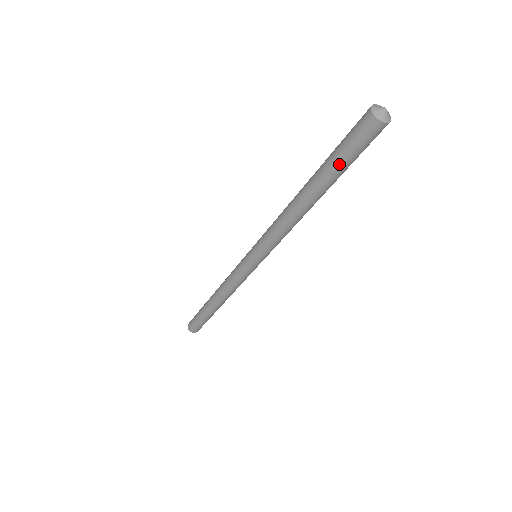
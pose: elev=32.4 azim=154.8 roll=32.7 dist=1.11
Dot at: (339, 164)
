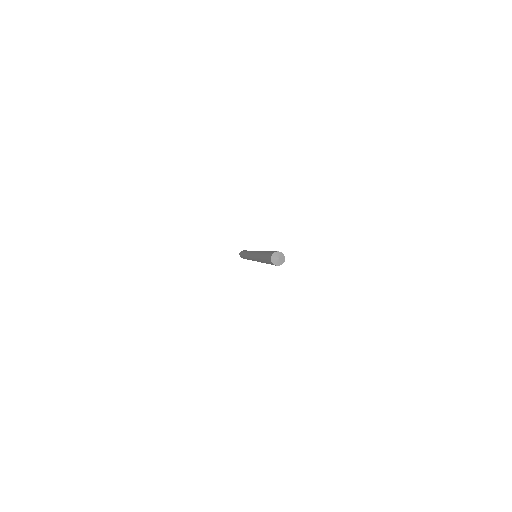
Dot at: (268, 263)
